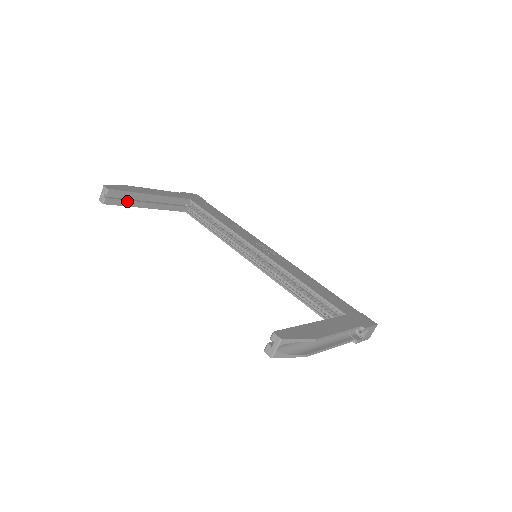
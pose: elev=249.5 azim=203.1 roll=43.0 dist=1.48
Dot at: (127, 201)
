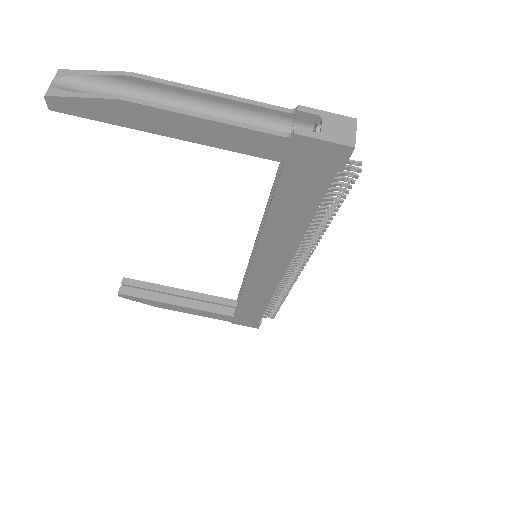
Dot at: (148, 294)
